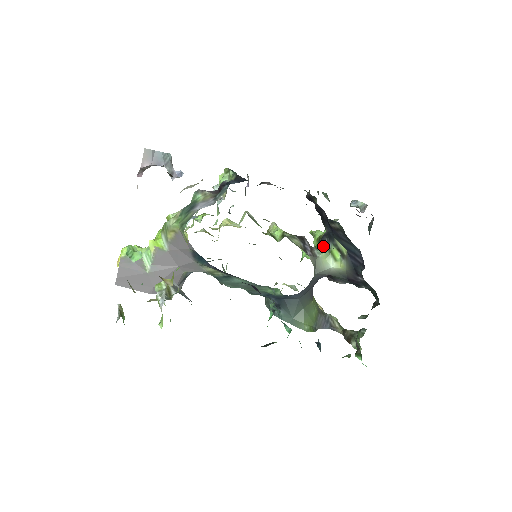
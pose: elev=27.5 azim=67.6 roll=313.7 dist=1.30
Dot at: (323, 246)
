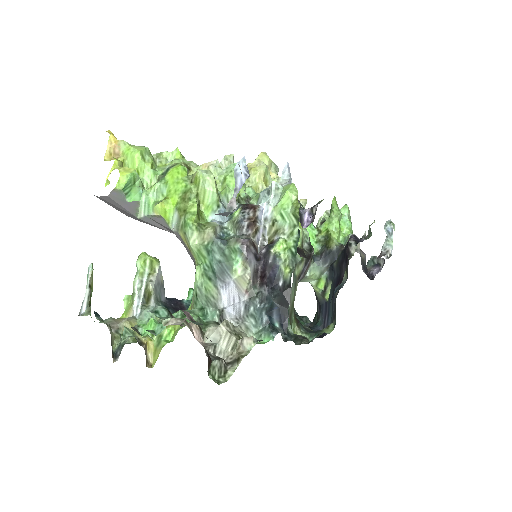
Dot at: (320, 267)
